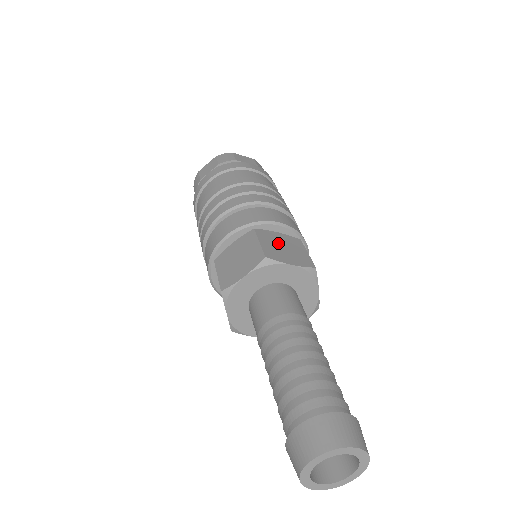
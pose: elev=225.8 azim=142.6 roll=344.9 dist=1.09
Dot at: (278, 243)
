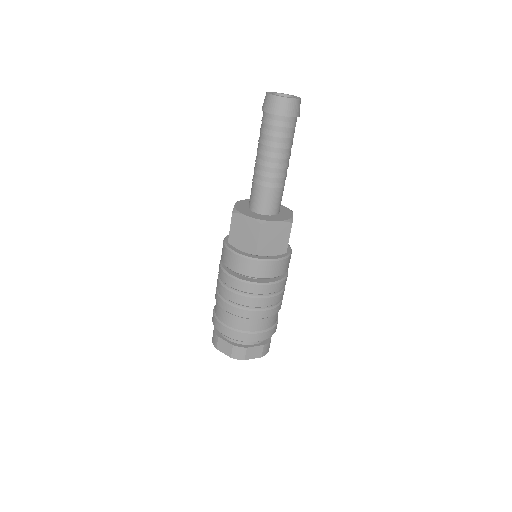
Dot at: occluded
